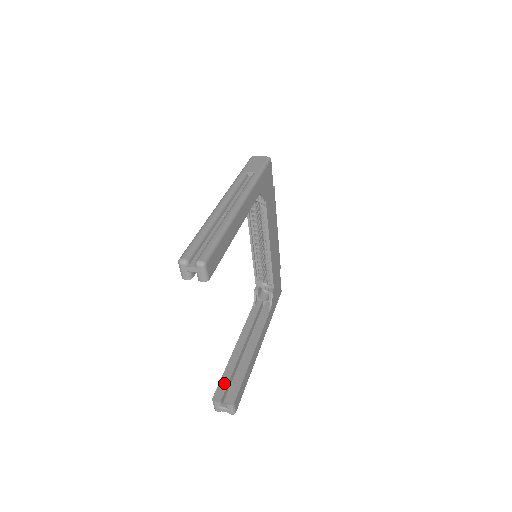
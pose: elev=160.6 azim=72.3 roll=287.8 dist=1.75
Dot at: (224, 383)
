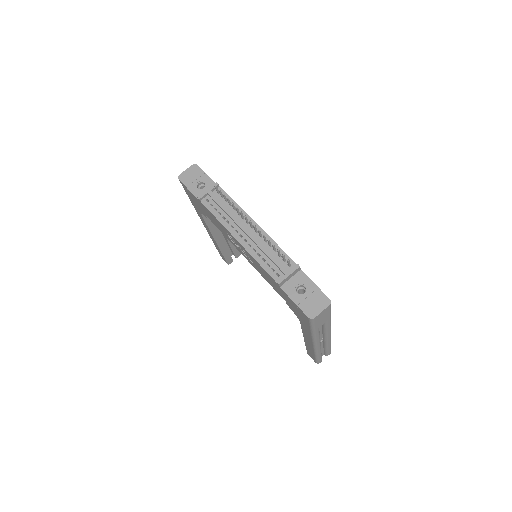
Dot at: (228, 256)
